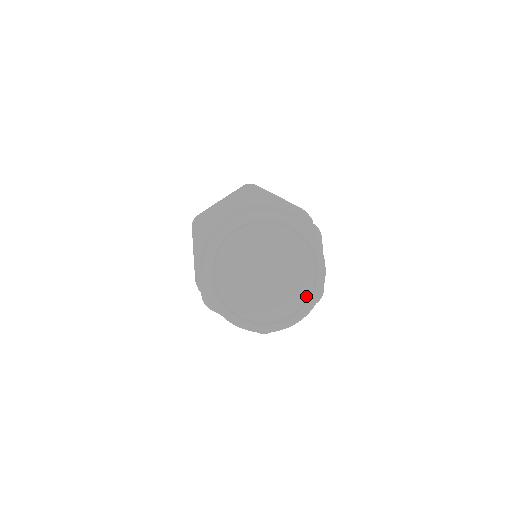
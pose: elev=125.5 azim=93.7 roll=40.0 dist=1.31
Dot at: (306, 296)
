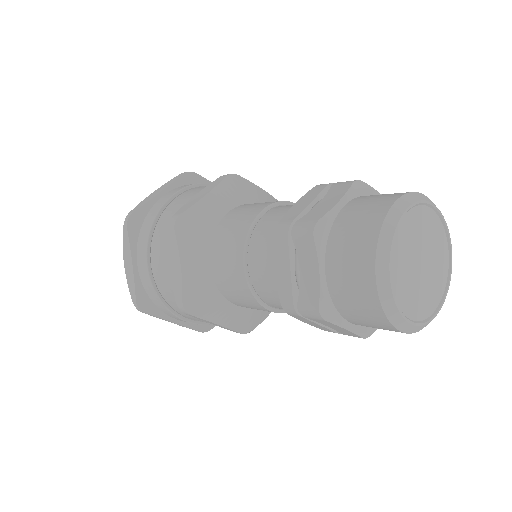
Dot at: (445, 284)
